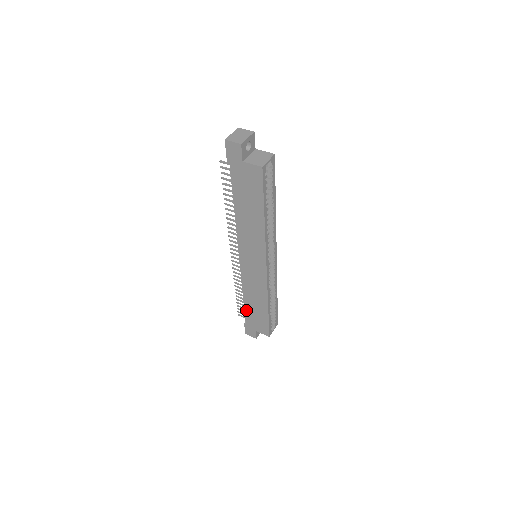
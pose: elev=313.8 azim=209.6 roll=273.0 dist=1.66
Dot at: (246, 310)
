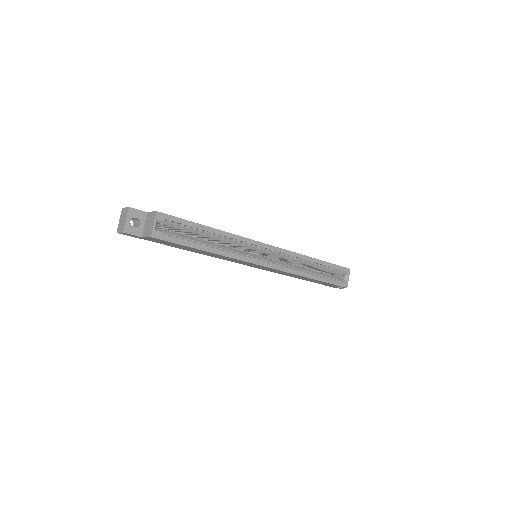
Dot at: occluded
